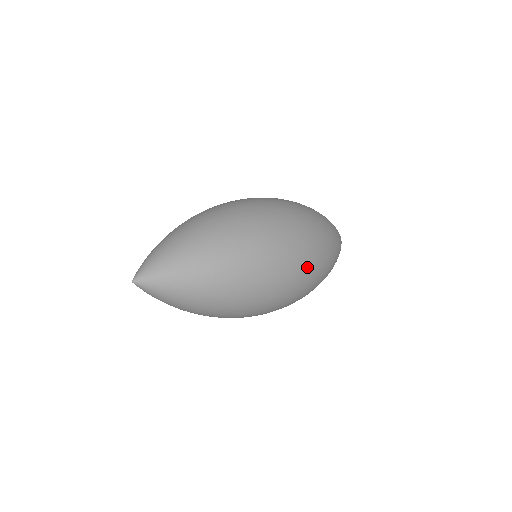
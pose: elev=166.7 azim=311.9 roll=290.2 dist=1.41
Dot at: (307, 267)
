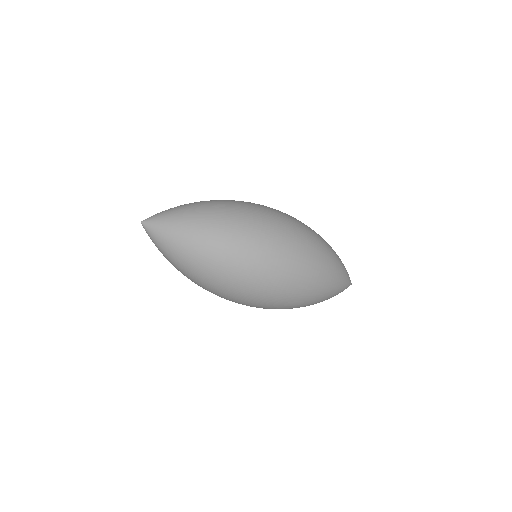
Dot at: (289, 248)
